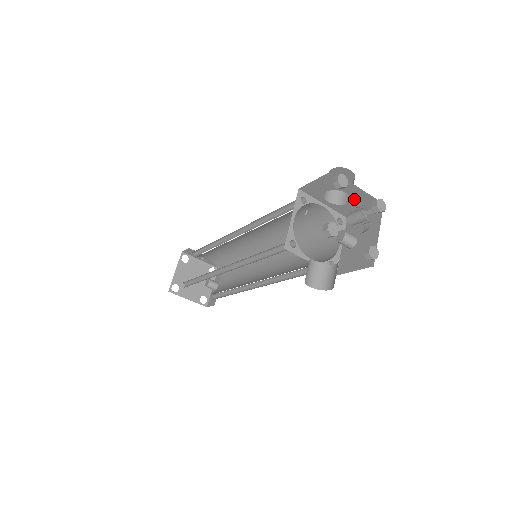
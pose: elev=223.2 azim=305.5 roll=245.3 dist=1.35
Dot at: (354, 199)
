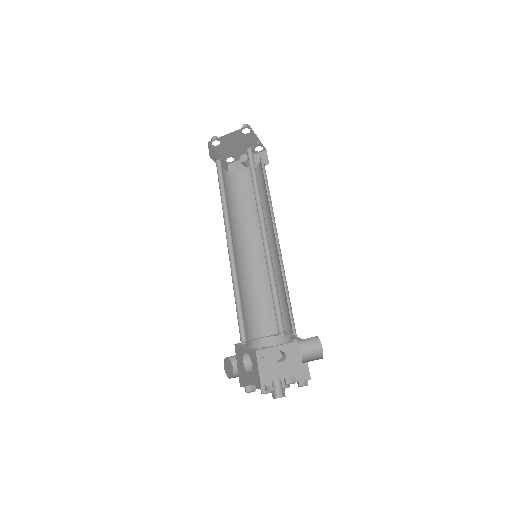
Dot at: occluded
